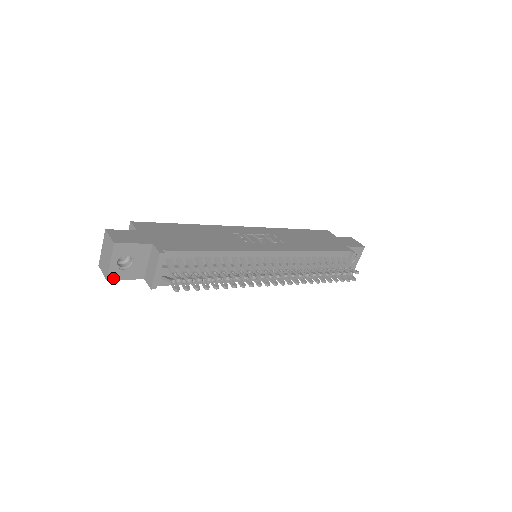
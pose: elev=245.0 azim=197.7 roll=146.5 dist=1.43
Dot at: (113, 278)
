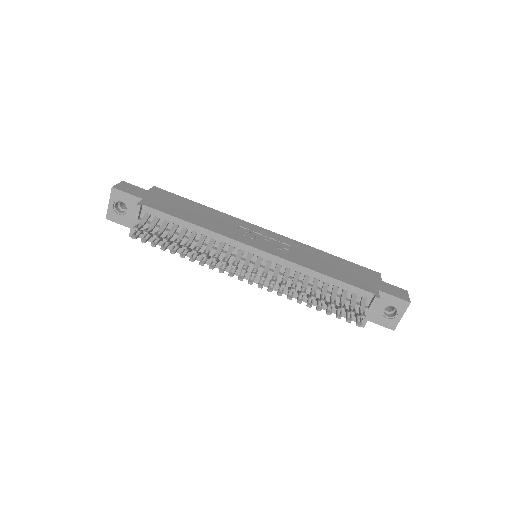
Dot at: (111, 219)
